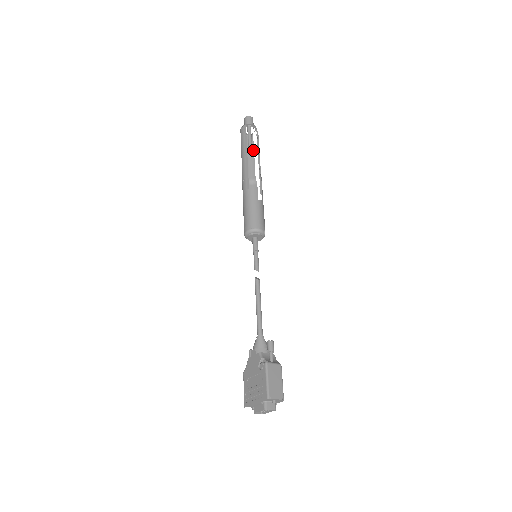
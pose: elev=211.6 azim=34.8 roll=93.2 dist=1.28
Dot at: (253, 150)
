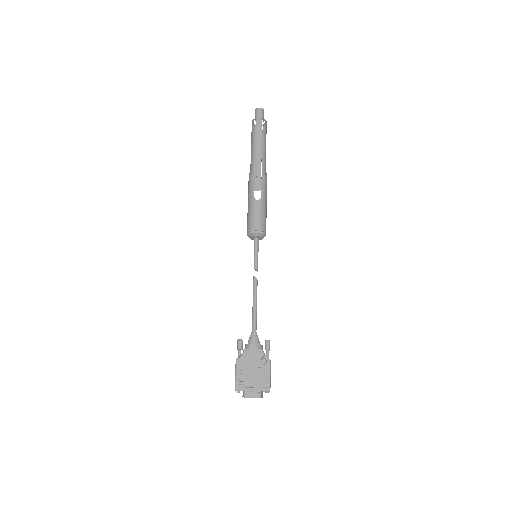
Dot at: occluded
